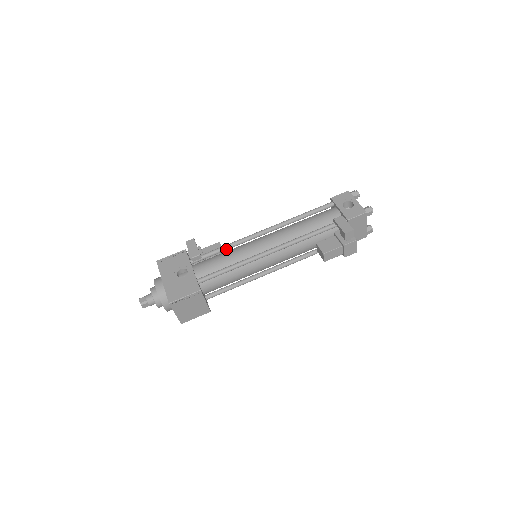
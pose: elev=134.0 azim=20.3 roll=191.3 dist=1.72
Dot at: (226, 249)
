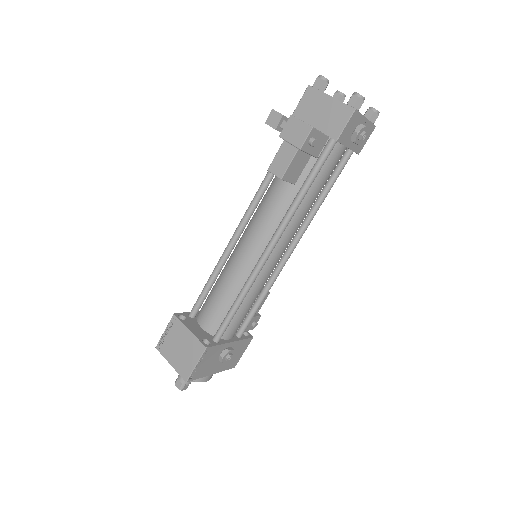
Dot at: occluded
